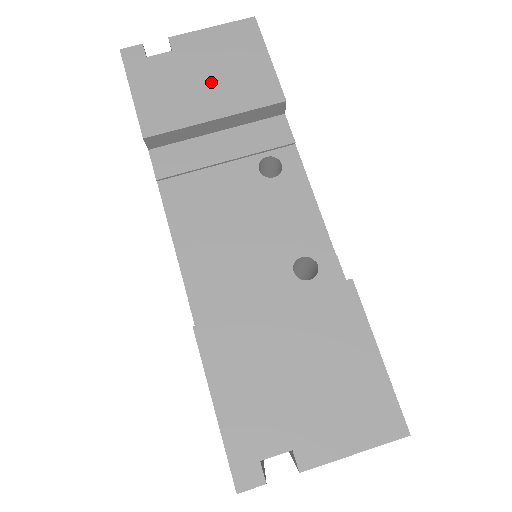
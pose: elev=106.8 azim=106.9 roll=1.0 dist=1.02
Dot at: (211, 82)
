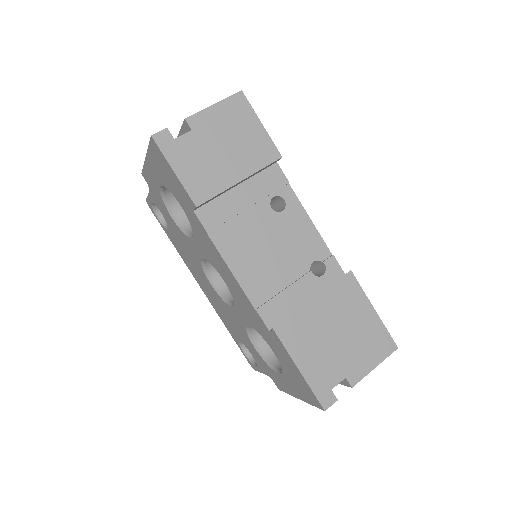
Dot at: (228, 152)
